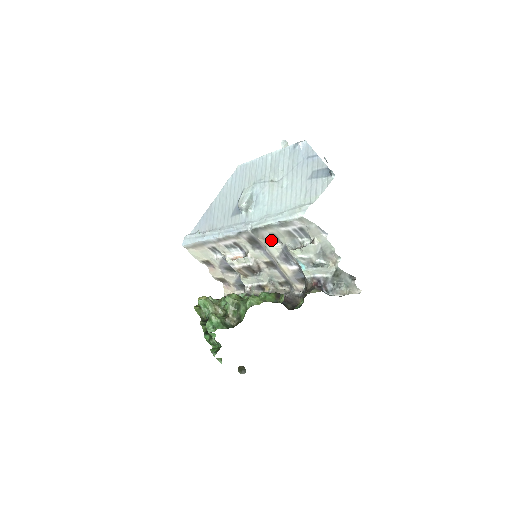
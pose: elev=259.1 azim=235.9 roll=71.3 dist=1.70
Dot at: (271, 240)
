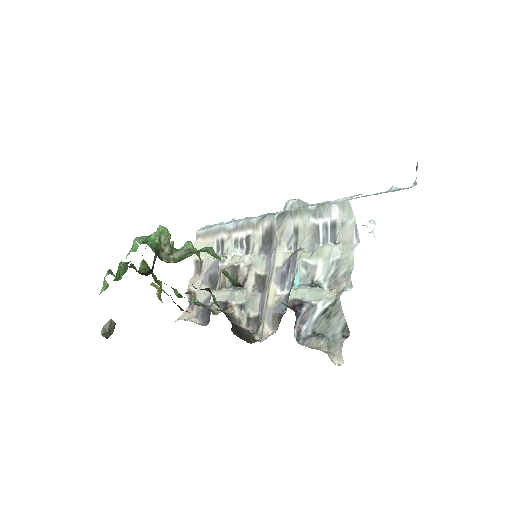
Dot at: (288, 241)
